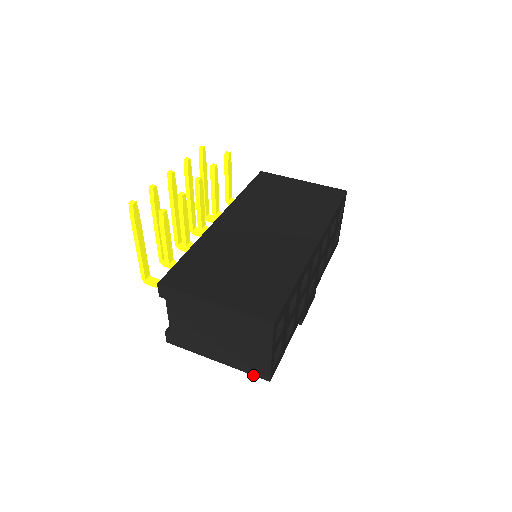
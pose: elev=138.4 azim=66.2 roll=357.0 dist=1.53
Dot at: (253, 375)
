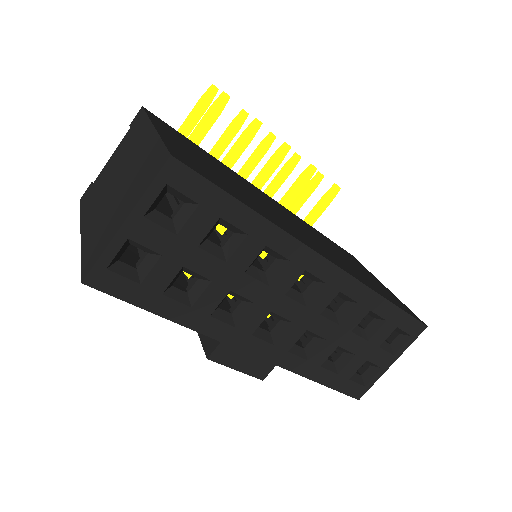
Dot at: (82, 266)
